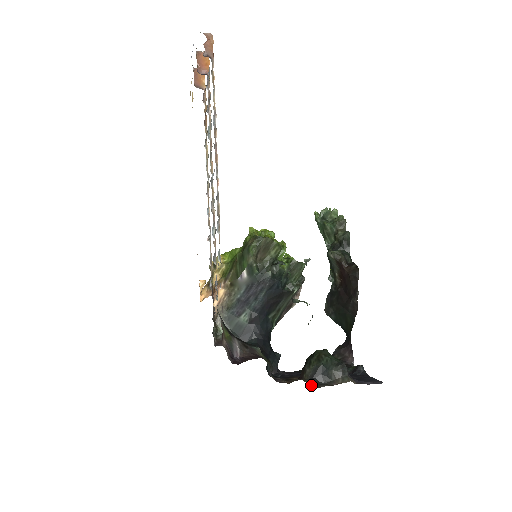
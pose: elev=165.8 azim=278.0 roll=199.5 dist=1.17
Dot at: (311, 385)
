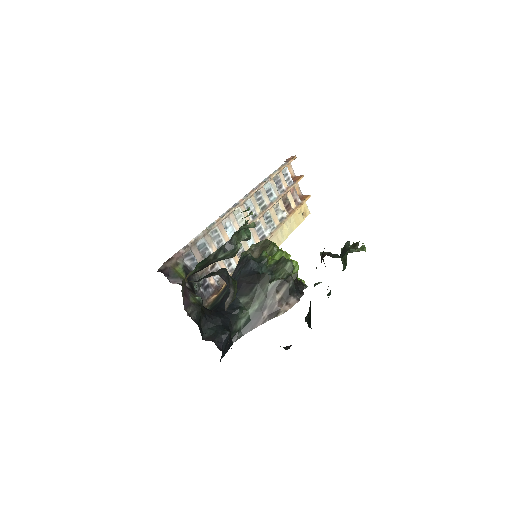
Dot at: (186, 280)
